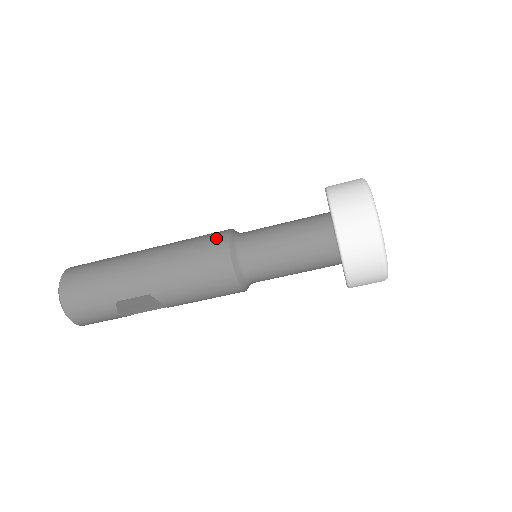
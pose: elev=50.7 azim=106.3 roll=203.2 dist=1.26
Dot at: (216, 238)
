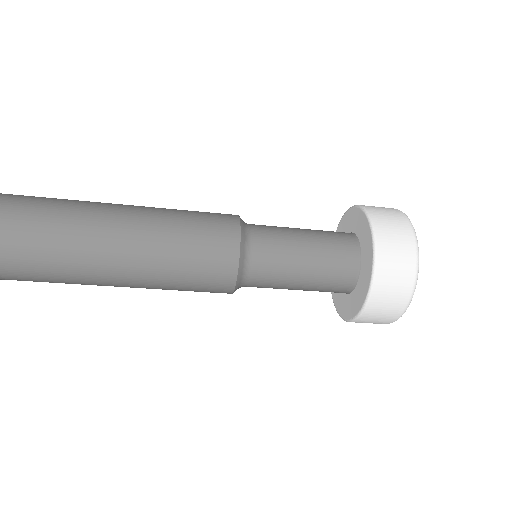
Dot at: (222, 260)
